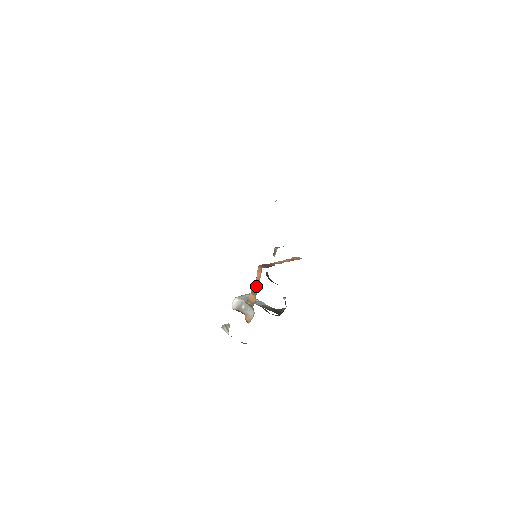
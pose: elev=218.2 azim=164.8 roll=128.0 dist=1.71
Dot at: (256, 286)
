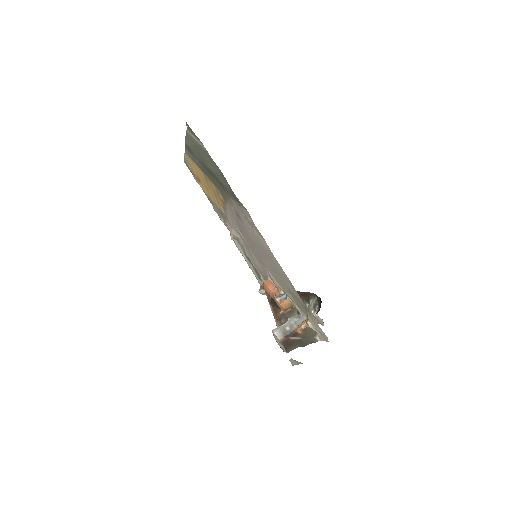
Dot at: (279, 294)
